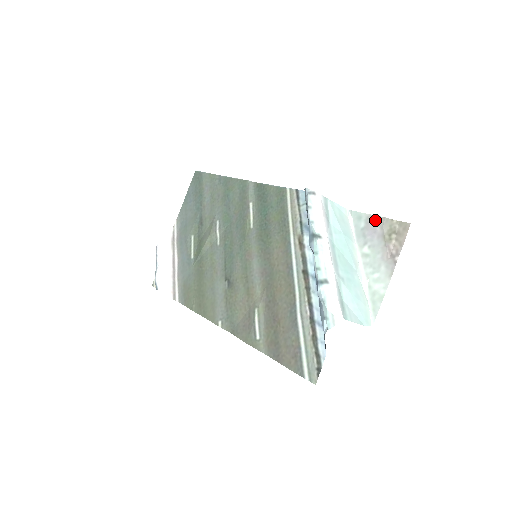
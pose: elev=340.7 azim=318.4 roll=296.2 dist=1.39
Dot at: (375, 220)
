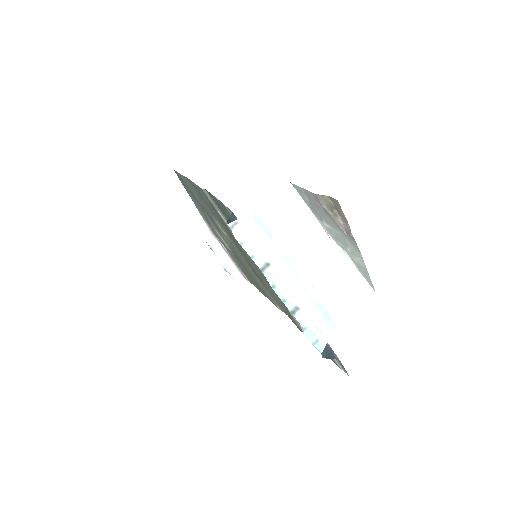
Dot at: (311, 196)
